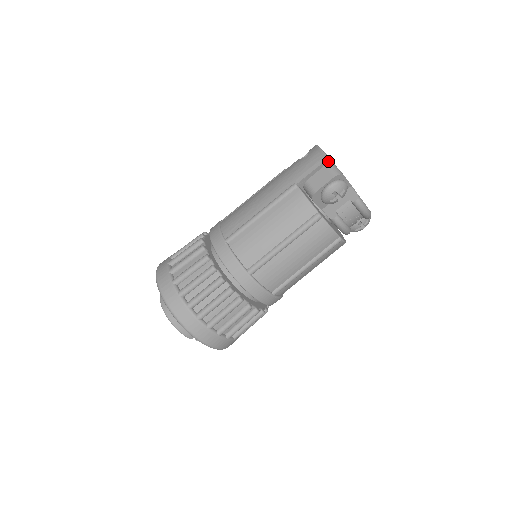
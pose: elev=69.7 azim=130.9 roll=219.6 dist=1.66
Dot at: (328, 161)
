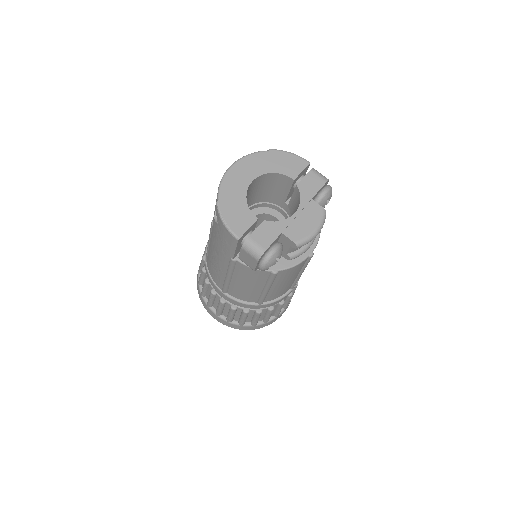
Dot at: (240, 238)
